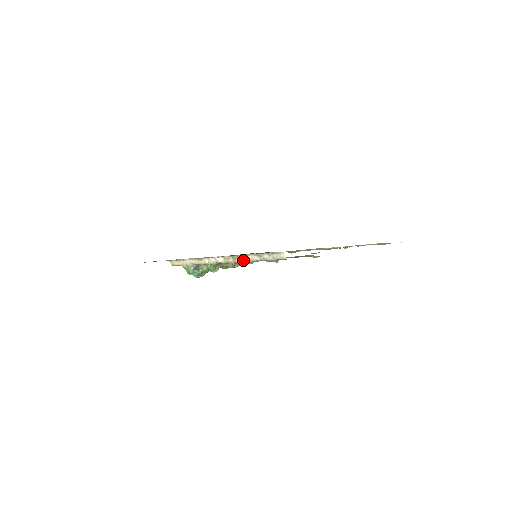
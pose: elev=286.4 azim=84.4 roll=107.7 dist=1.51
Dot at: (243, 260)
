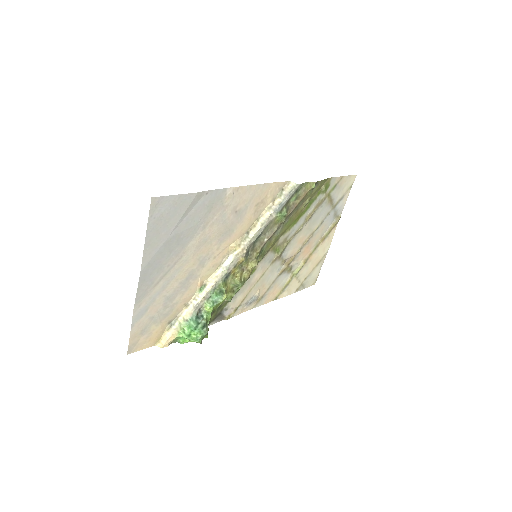
Dot at: (256, 230)
